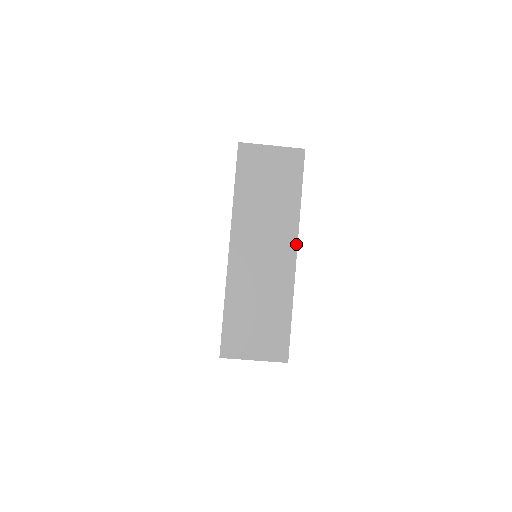
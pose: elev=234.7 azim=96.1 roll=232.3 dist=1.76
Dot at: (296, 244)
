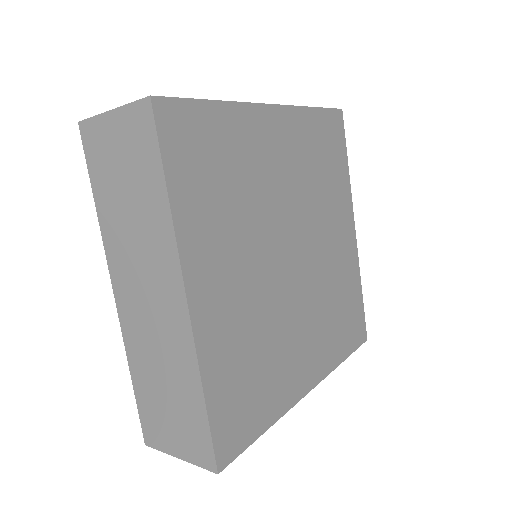
Dot at: (302, 397)
